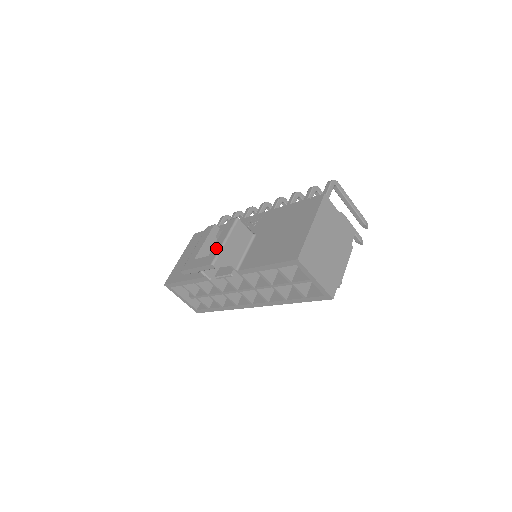
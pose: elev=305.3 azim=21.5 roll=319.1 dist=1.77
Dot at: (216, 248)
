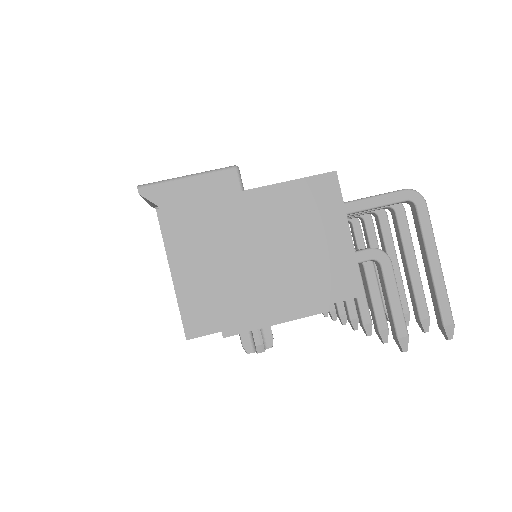
Dot at: occluded
